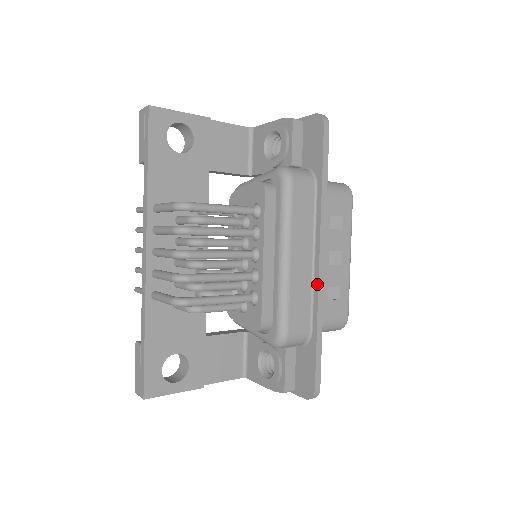
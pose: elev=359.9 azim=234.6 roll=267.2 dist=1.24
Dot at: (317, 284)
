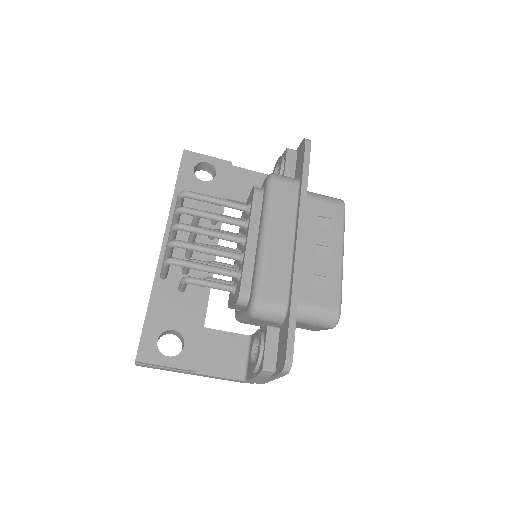
Dot at: (294, 259)
